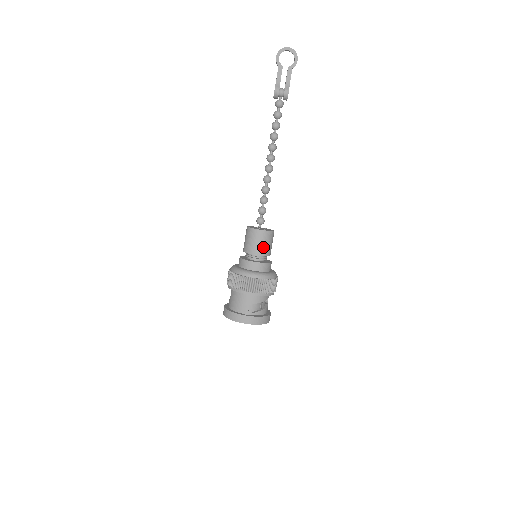
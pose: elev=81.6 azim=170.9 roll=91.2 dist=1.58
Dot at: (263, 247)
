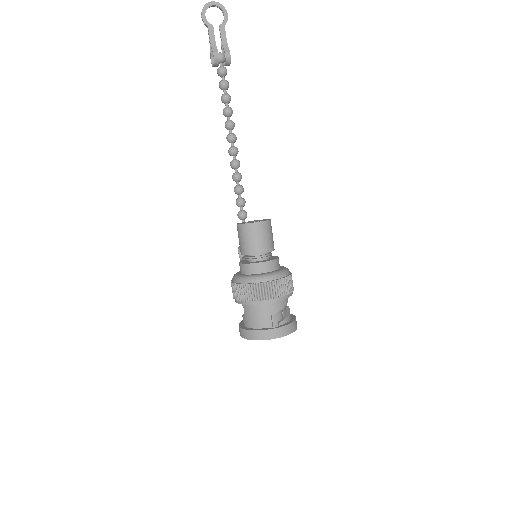
Dot at: (266, 242)
